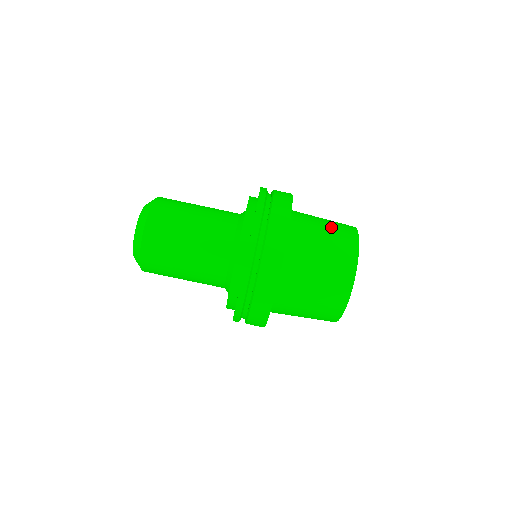
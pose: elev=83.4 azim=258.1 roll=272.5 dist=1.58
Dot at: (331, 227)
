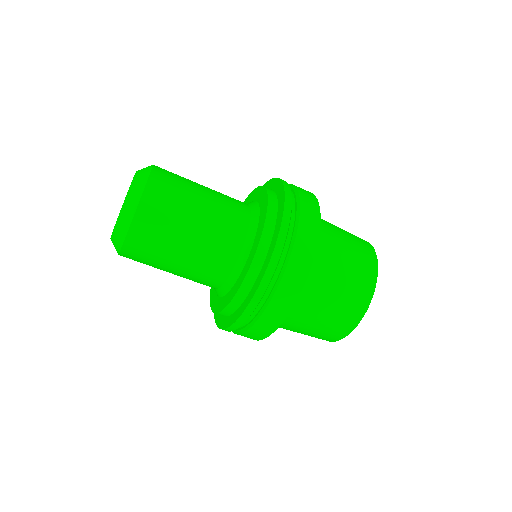
Dot at: (345, 231)
